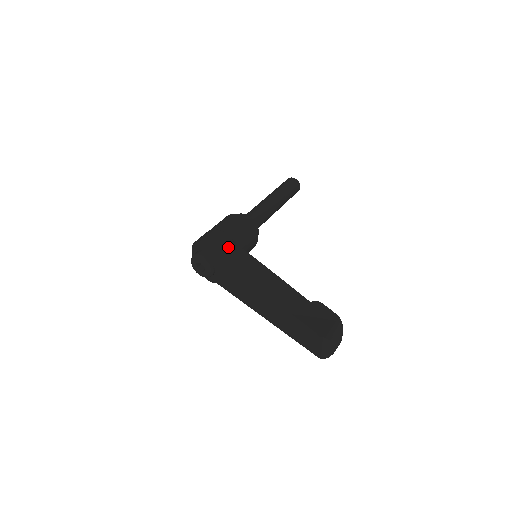
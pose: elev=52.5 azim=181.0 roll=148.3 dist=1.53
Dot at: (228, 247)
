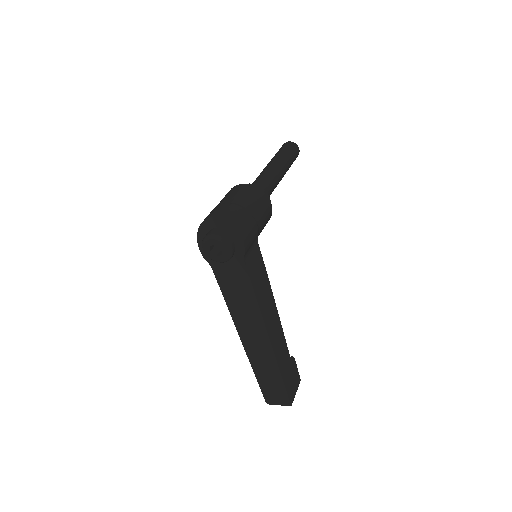
Dot at: (254, 249)
